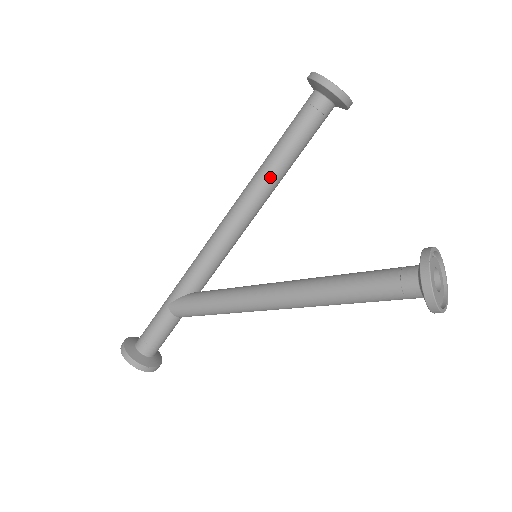
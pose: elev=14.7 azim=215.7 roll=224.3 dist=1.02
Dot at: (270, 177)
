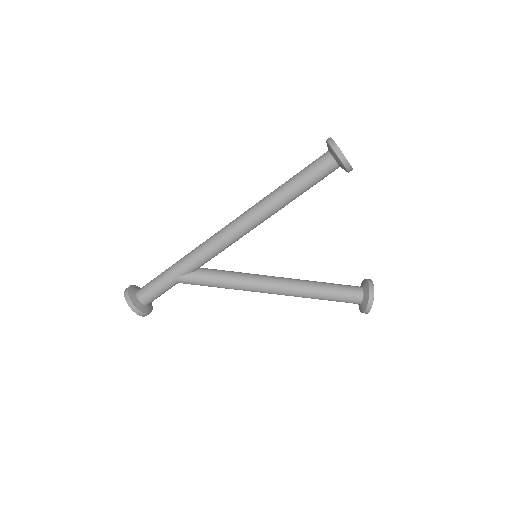
Dot at: (281, 208)
